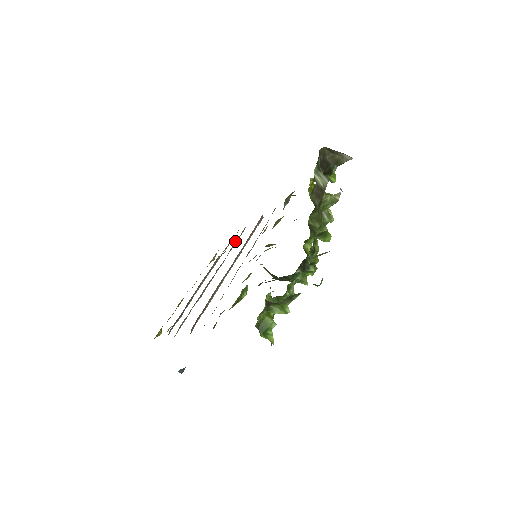
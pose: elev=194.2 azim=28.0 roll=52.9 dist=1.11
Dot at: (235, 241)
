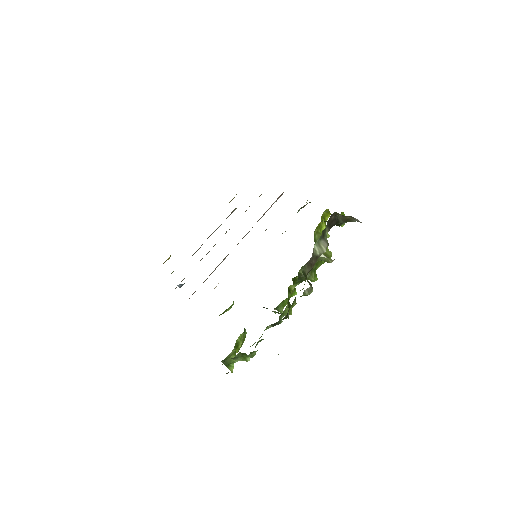
Dot at: occluded
